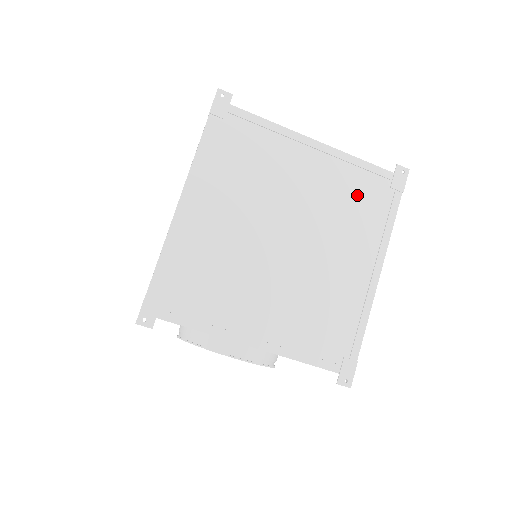
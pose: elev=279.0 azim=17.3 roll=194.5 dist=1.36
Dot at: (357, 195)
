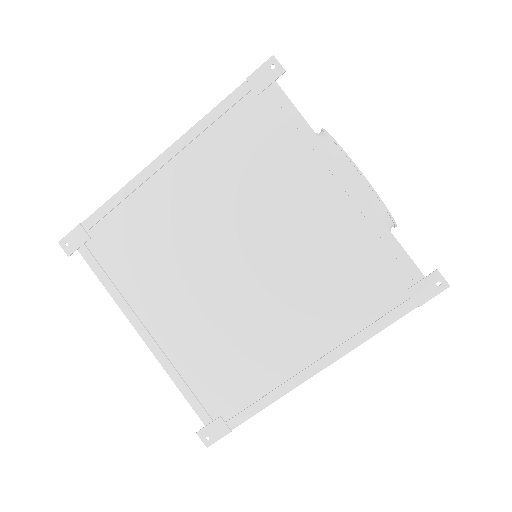
Dot at: (357, 271)
